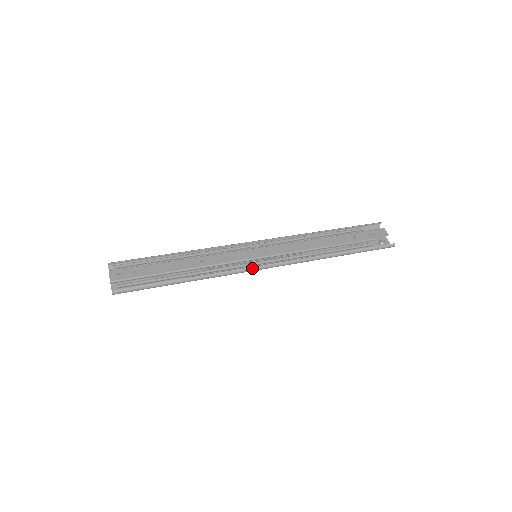
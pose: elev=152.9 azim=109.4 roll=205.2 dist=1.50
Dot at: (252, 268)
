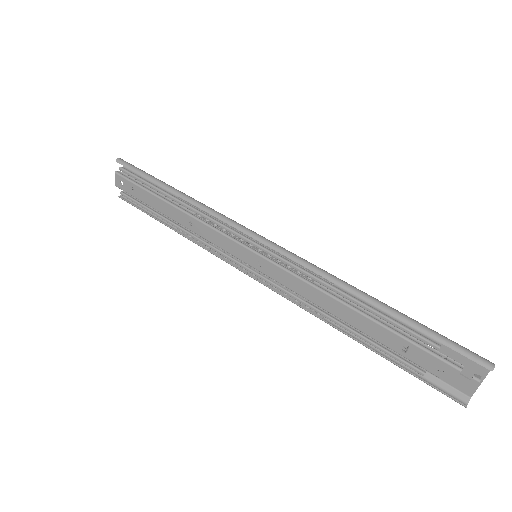
Dot at: (239, 270)
